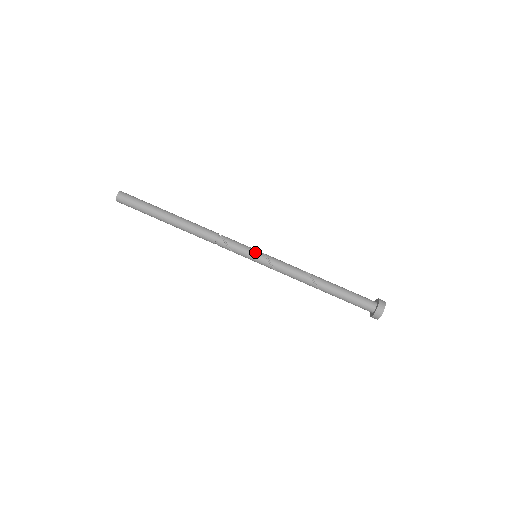
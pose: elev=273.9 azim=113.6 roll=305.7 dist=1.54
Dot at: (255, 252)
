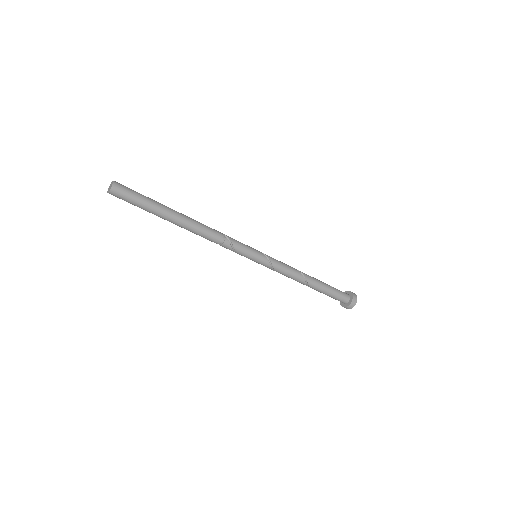
Dot at: (258, 253)
